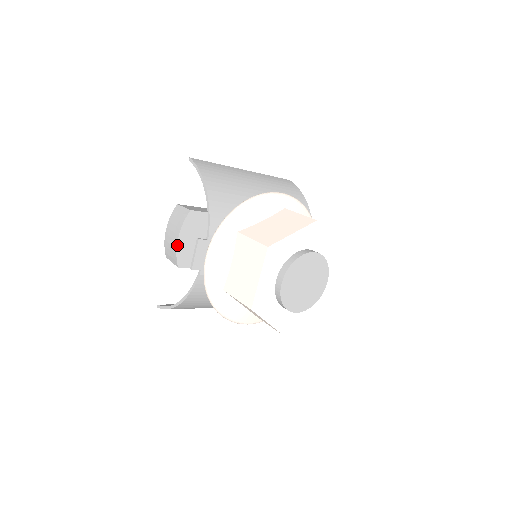
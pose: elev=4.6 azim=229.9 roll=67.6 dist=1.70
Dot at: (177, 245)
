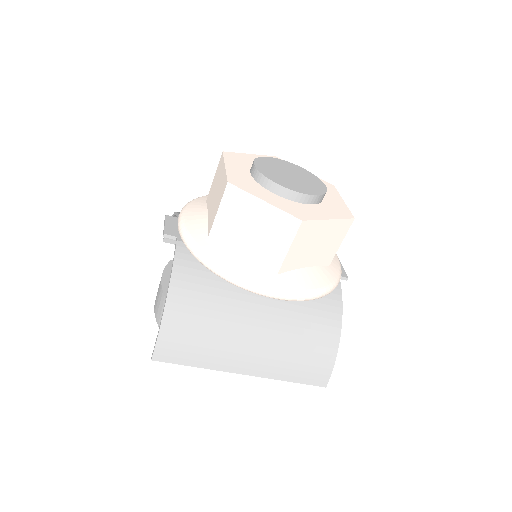
Dot at: (162, 284)
